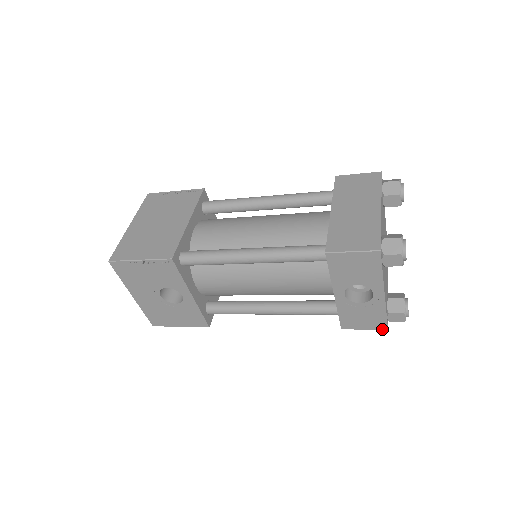
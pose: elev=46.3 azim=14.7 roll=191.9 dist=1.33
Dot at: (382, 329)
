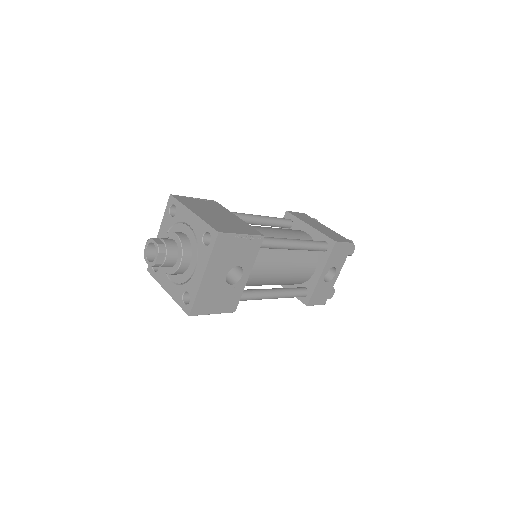
Dot at: (323, 304)
